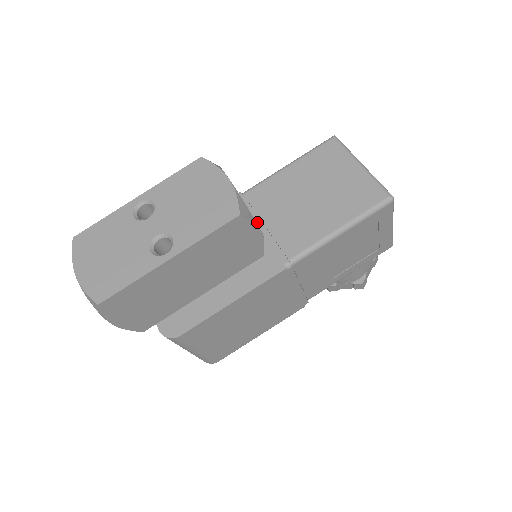
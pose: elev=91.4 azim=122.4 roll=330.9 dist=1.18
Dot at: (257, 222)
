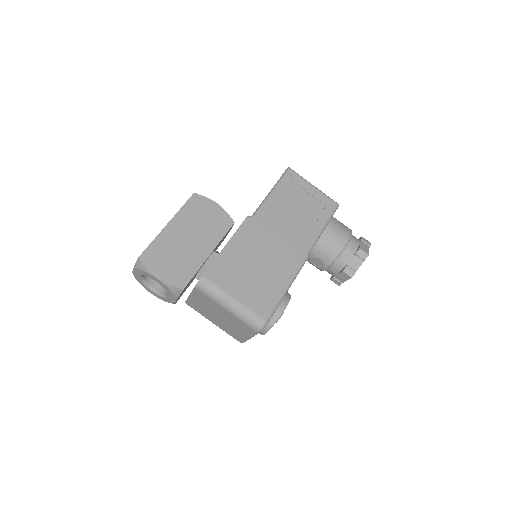
Dot at: occluded
